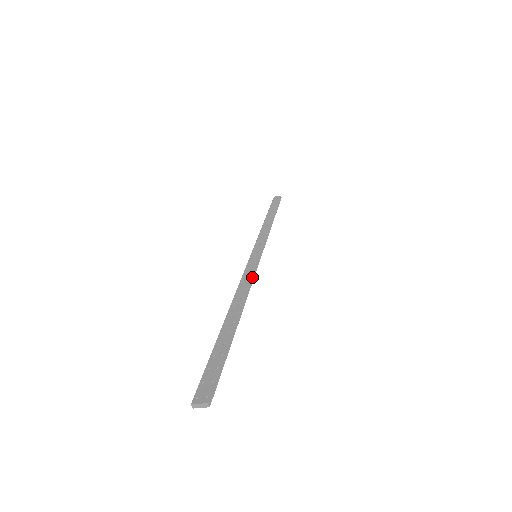
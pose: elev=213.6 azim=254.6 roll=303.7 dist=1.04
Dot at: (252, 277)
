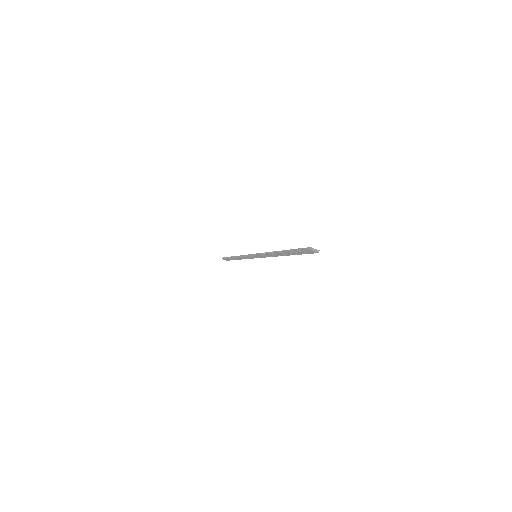
Dot at: occluded
